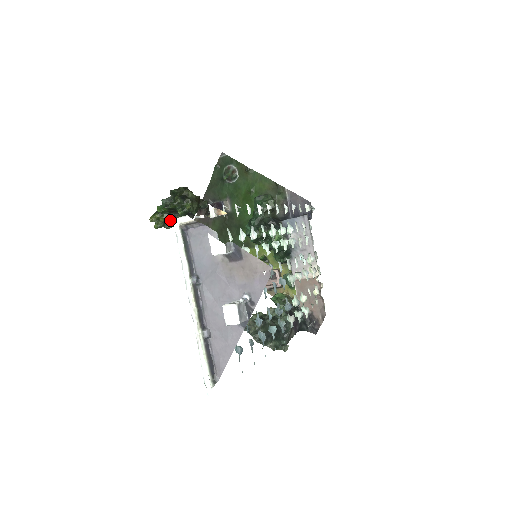
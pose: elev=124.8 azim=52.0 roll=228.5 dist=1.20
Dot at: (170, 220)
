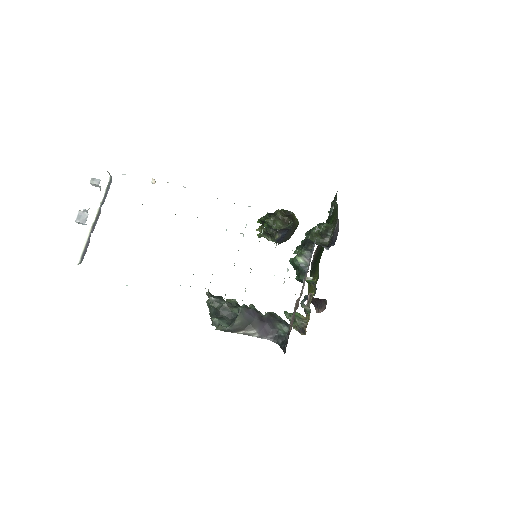
Dot at: occluded
